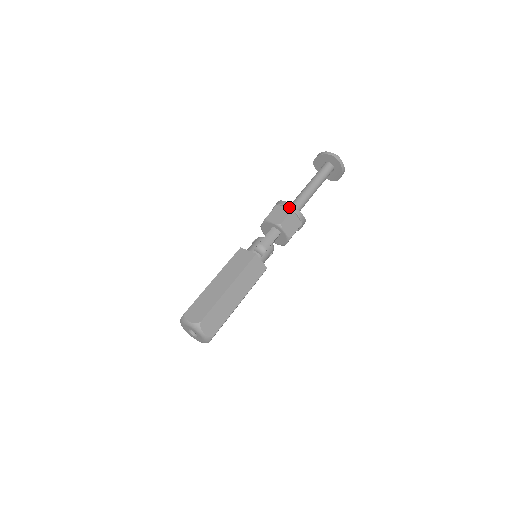
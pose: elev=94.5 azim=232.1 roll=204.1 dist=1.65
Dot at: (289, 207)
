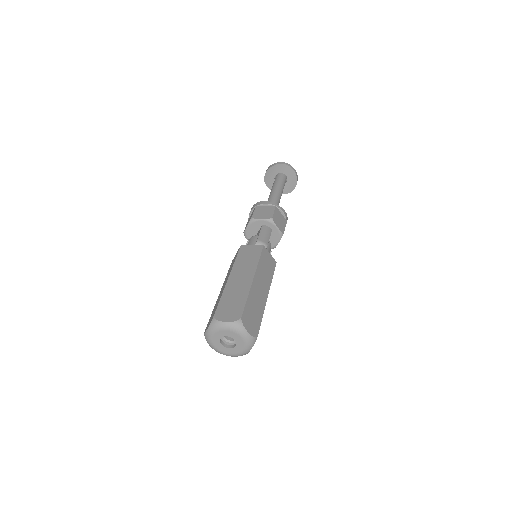
Dot at: (271, 204)
